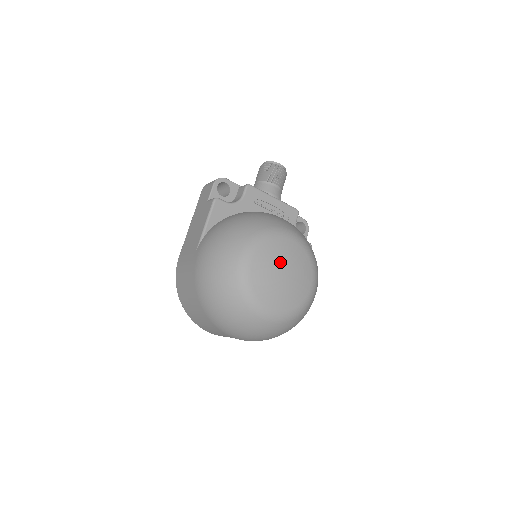
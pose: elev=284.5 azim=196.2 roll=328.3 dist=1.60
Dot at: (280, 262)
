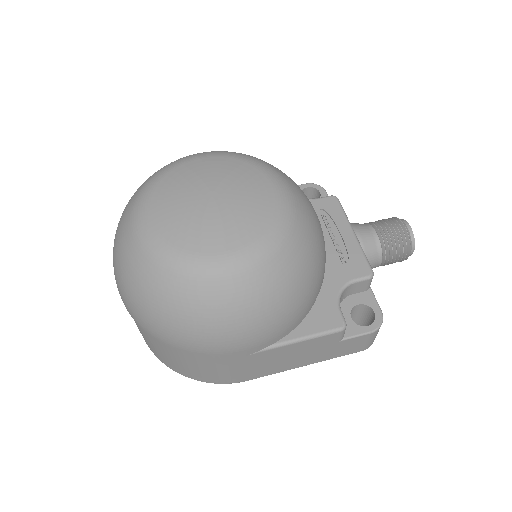
Dot at: (225, 183)
